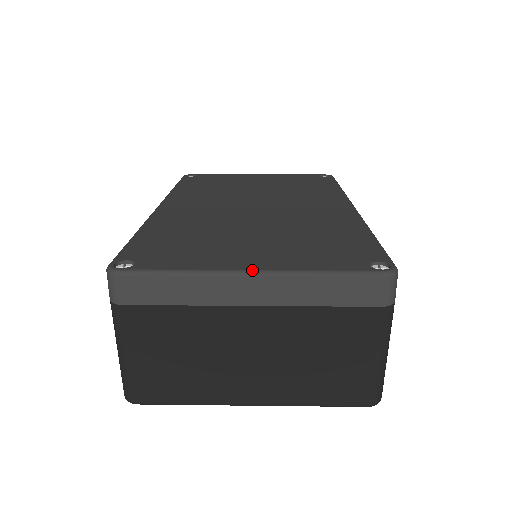
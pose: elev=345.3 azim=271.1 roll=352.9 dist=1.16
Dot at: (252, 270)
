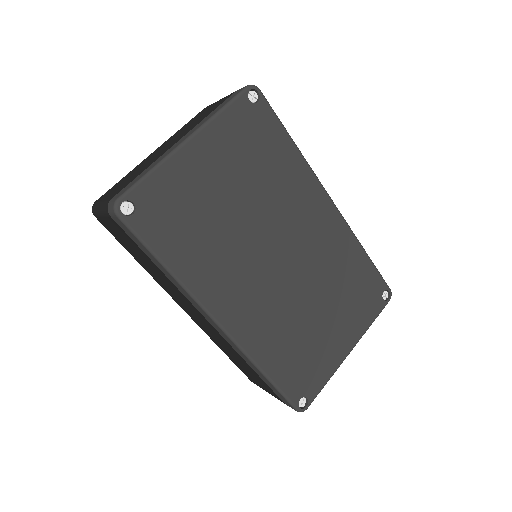
Dot at: occluded
